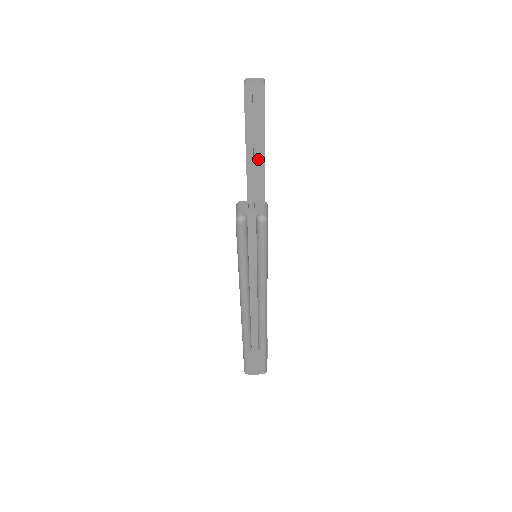
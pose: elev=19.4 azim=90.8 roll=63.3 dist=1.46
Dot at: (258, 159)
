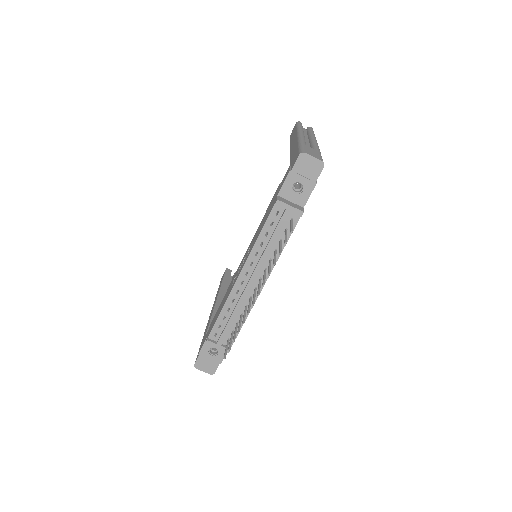
Dot at: occluded
